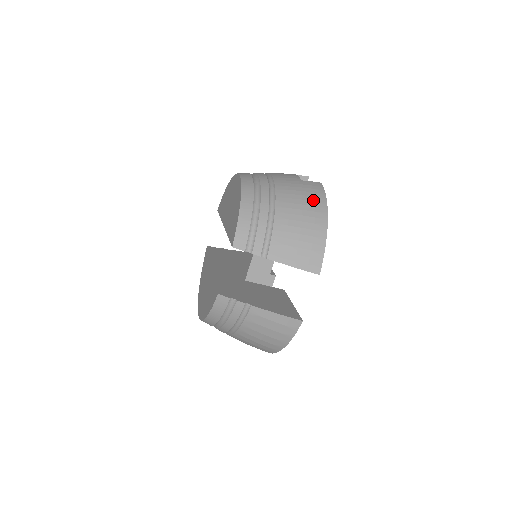
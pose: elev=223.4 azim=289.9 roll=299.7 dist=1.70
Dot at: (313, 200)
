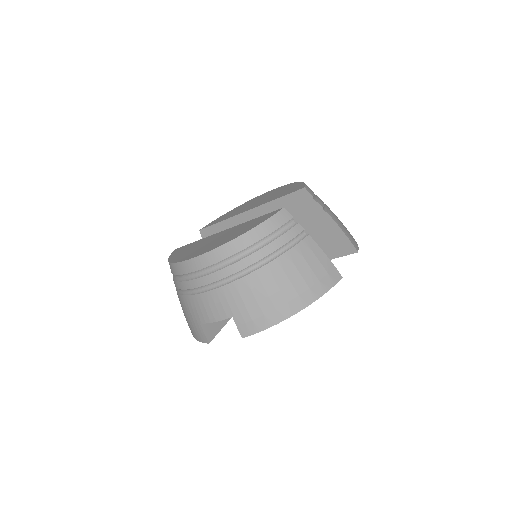
Dot at: occluded
